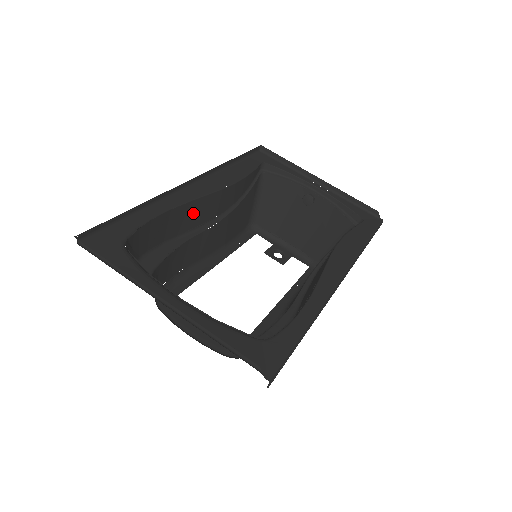
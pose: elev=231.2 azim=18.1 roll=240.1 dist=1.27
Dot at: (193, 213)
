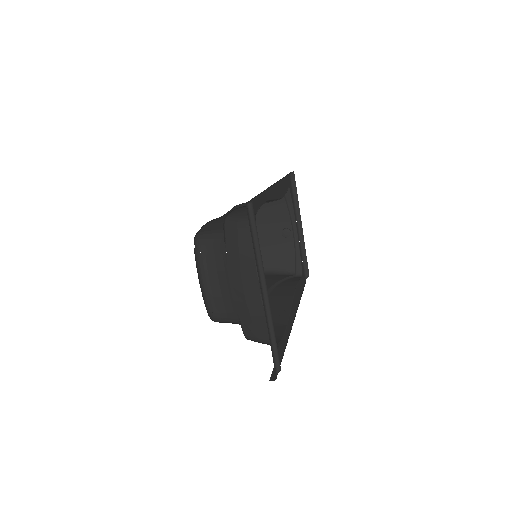
Dot at: occluded
